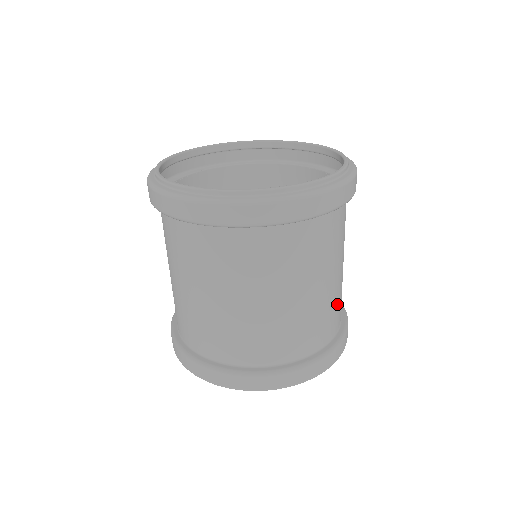
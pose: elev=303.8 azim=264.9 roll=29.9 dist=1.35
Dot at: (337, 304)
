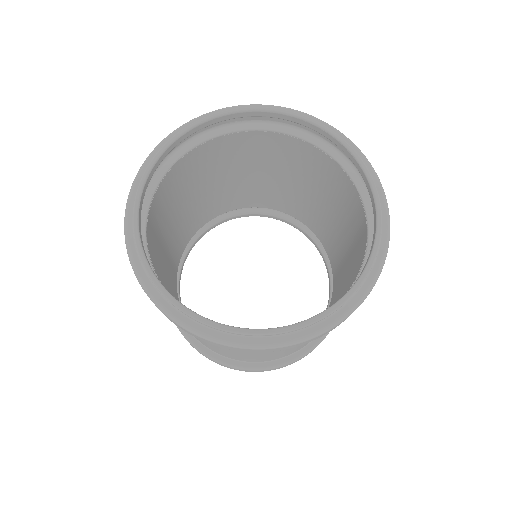
Dot at: occluded
